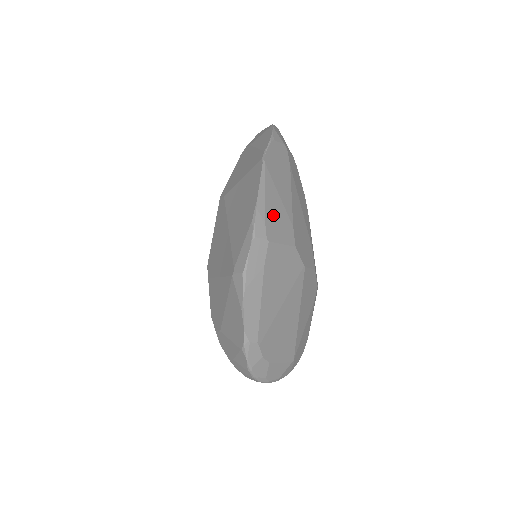
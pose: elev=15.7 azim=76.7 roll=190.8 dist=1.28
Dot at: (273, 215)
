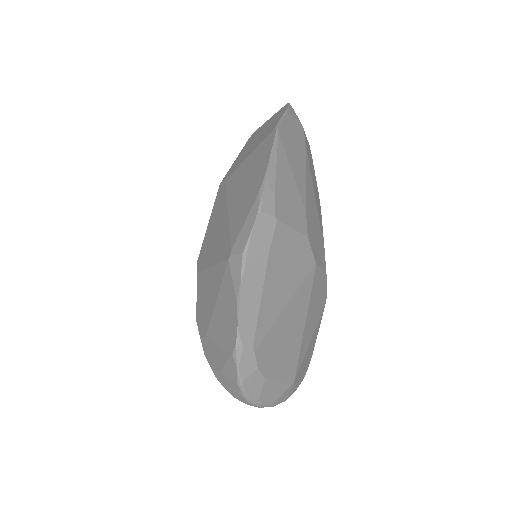
Dot at: (284, 192)
